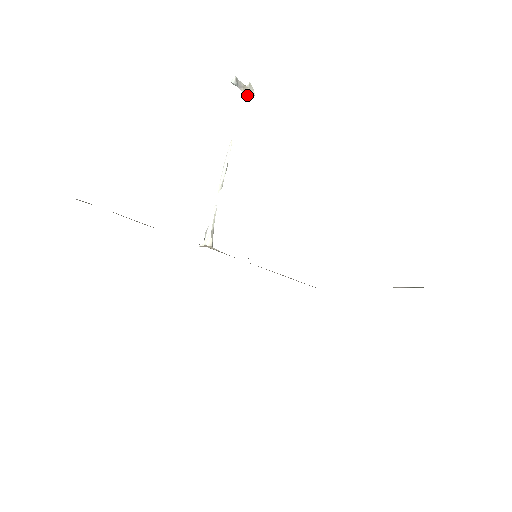
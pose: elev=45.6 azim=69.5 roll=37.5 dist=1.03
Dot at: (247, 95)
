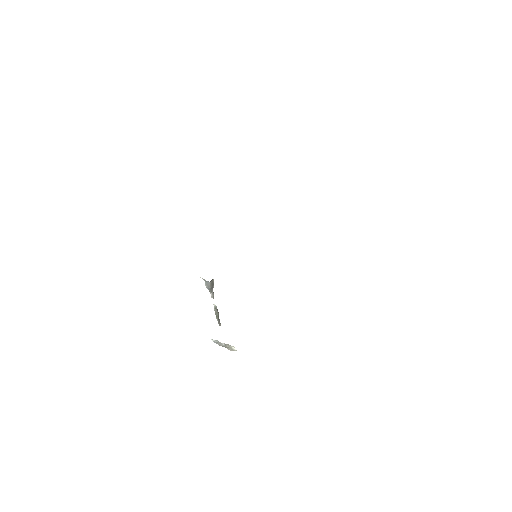
Dot at: (229, 345)
